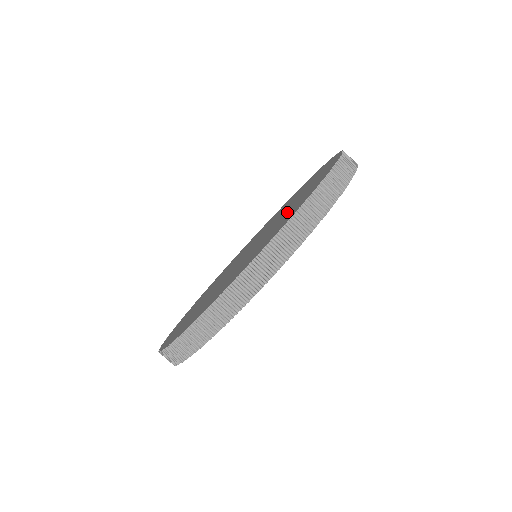
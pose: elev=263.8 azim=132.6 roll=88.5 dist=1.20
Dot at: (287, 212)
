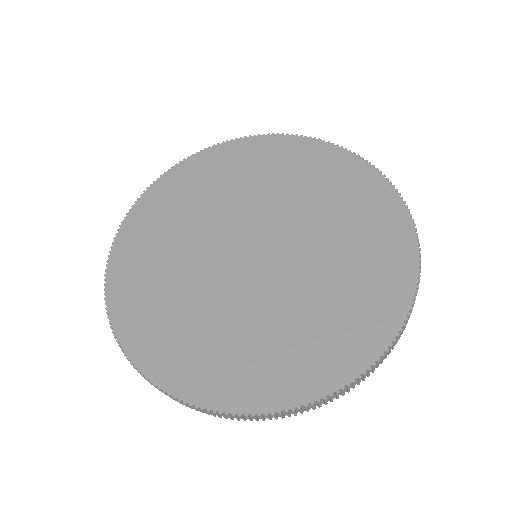
Dot at: (333, 283)
